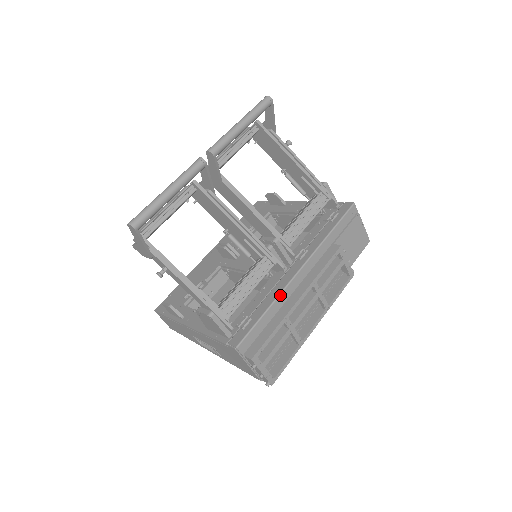
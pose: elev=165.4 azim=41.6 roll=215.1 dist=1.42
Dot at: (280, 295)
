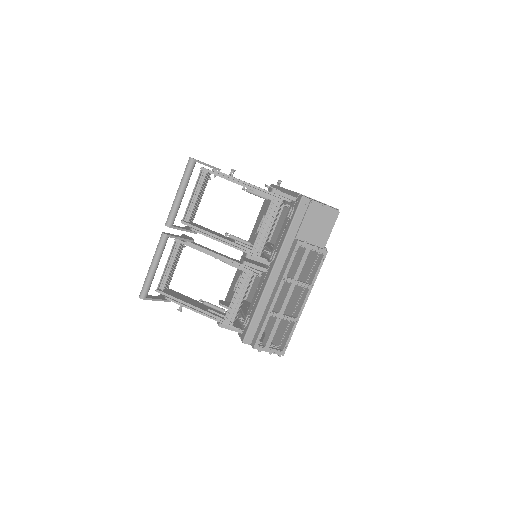
Dot at: (262, 296)
